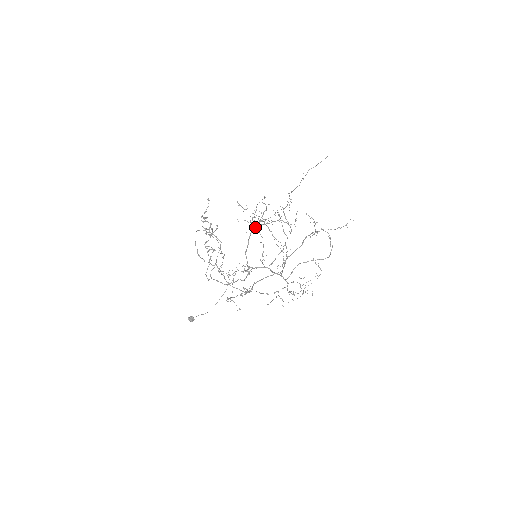
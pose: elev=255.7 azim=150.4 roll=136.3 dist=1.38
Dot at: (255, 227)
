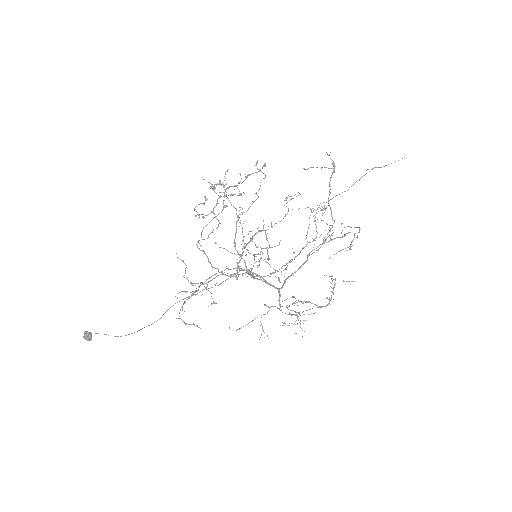
Dot at: (263, 230)
